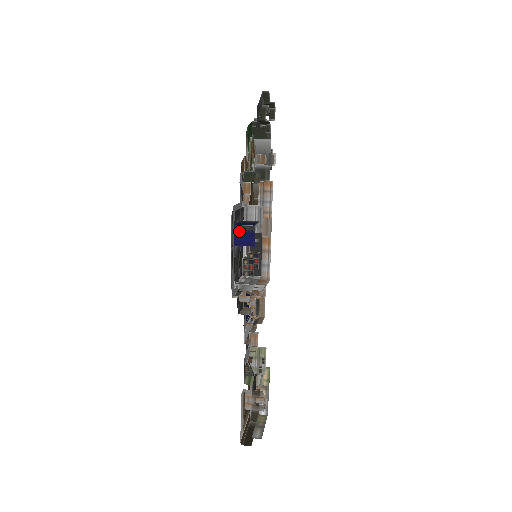
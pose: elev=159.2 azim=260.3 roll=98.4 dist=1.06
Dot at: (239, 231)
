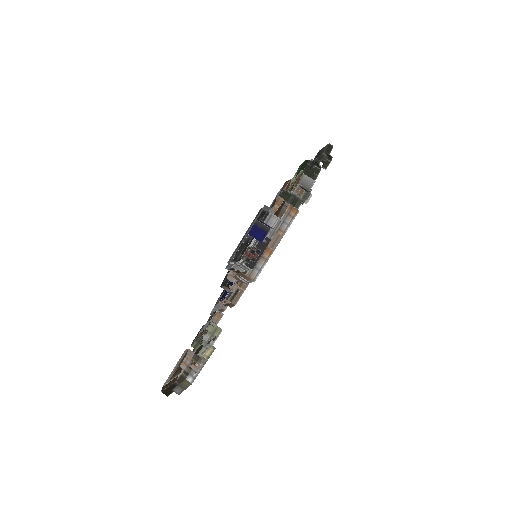
Dot at: (257, 226)
